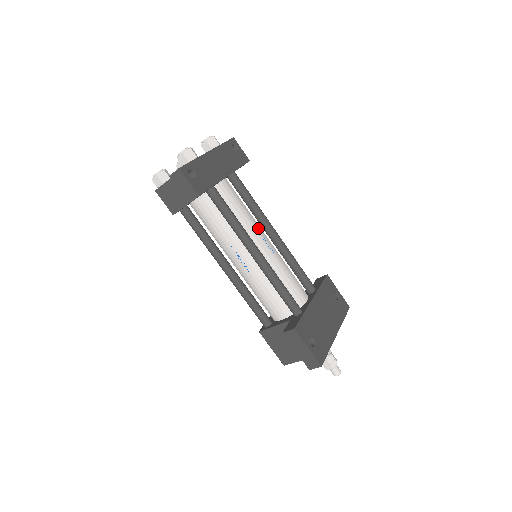
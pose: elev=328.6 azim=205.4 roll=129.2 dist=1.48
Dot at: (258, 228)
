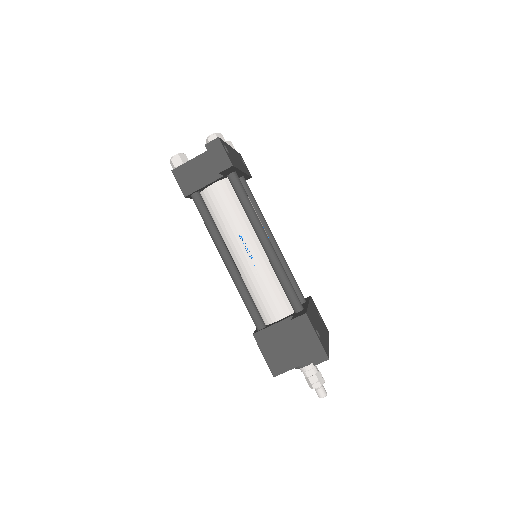
Dot at: (263, 227)
